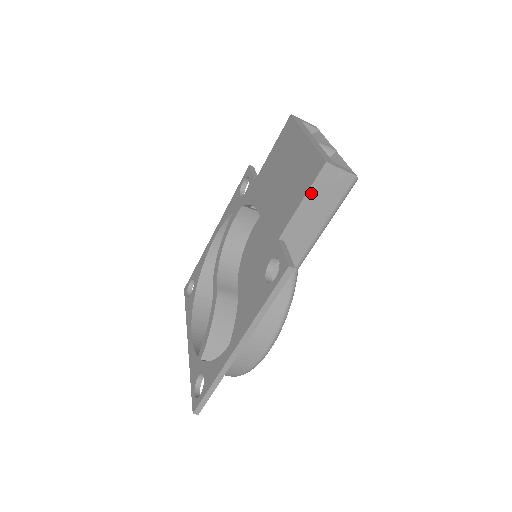
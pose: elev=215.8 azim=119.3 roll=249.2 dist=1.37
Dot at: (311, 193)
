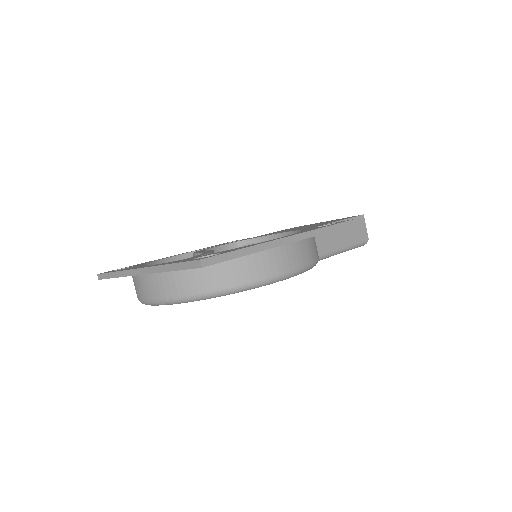
Dot at: occluded
